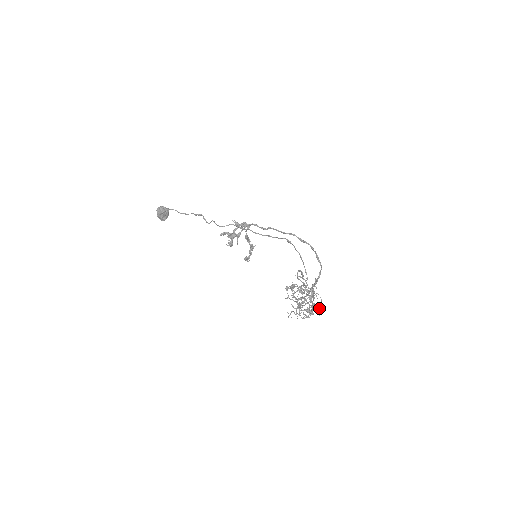
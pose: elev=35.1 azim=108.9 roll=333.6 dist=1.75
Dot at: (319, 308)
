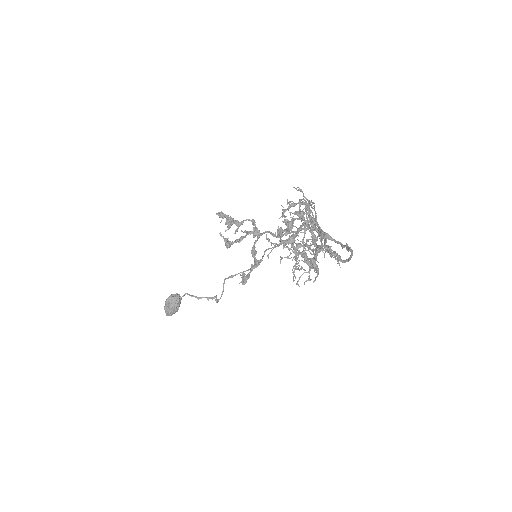
Dot at: (329, 253)
